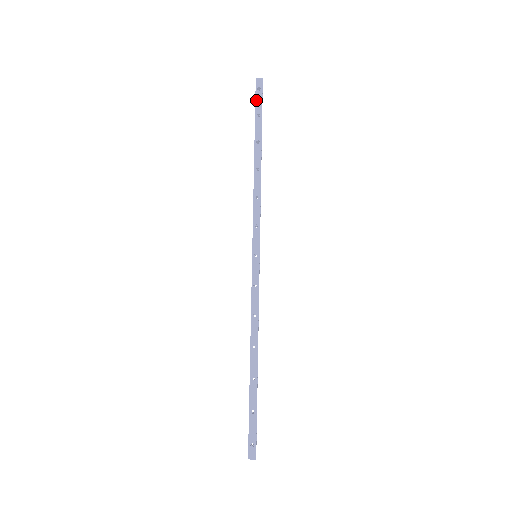
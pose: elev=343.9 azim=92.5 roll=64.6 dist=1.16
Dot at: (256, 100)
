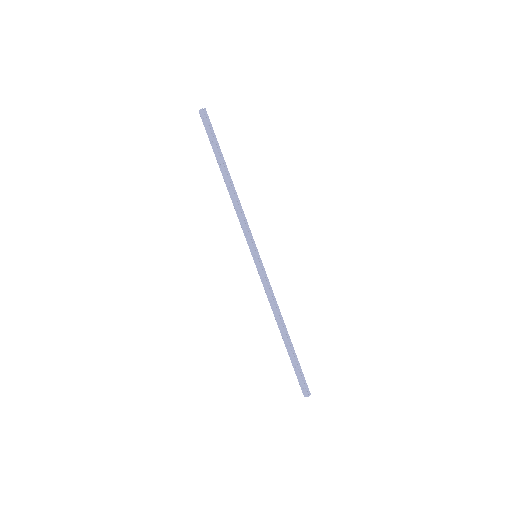
Dot at: (206, 130)
